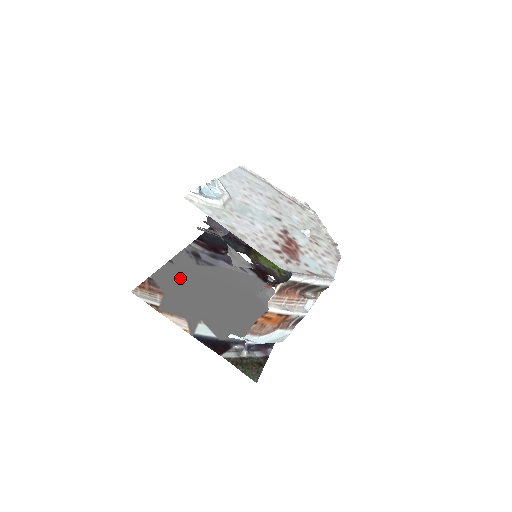
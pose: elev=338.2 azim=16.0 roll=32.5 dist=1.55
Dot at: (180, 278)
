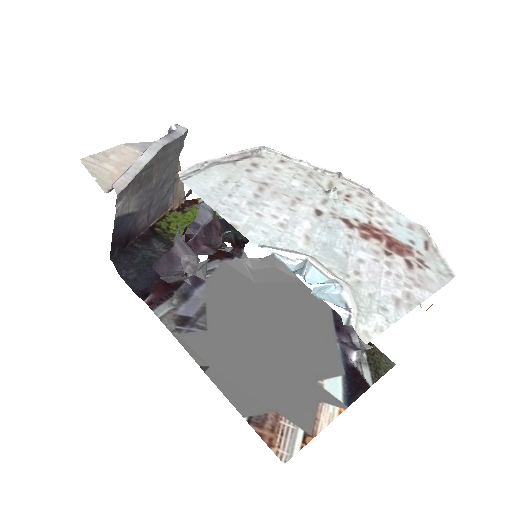
Dot at: (240, 372)
